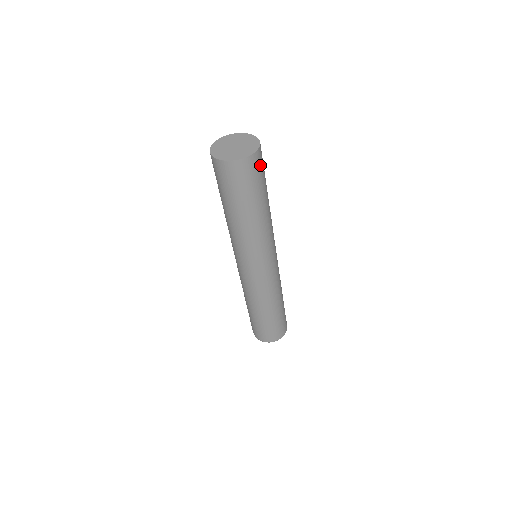
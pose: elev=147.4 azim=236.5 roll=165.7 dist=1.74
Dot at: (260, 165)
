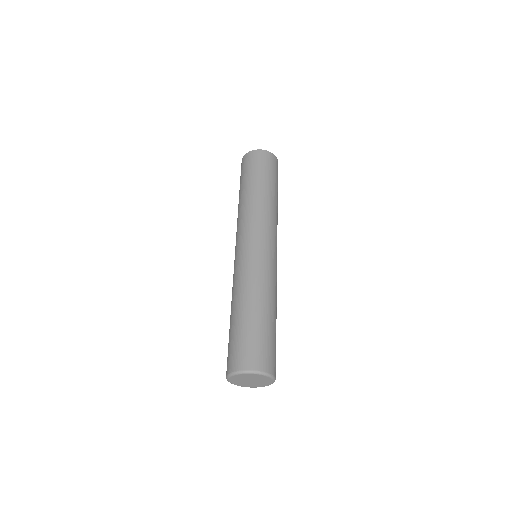
Dot at: occluded
